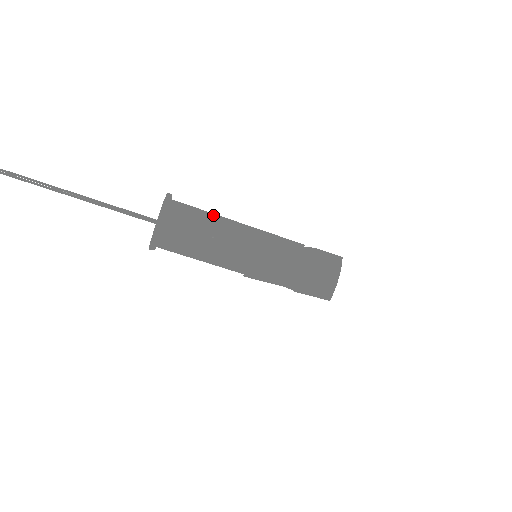
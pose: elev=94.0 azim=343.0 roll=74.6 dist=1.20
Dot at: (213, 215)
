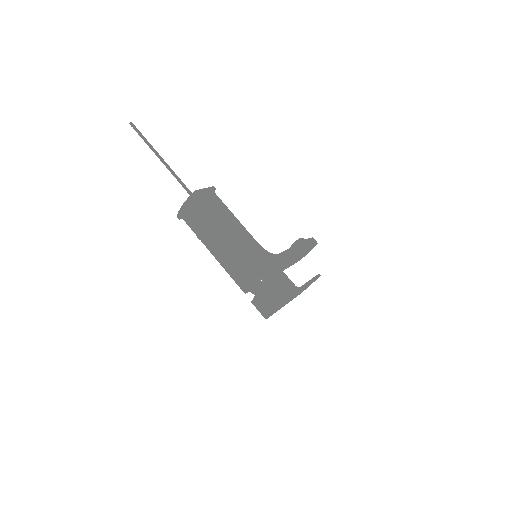
Dot at: (216, 219)
